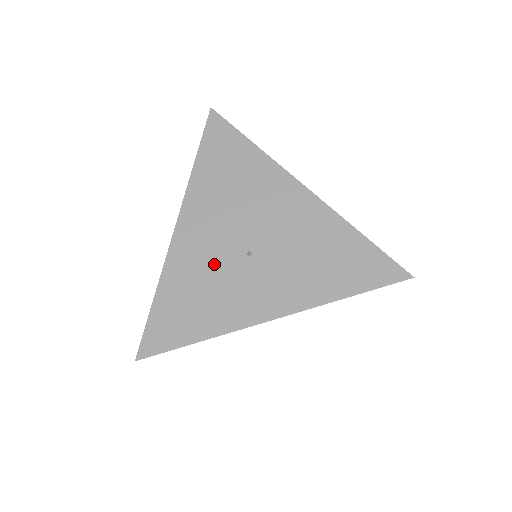
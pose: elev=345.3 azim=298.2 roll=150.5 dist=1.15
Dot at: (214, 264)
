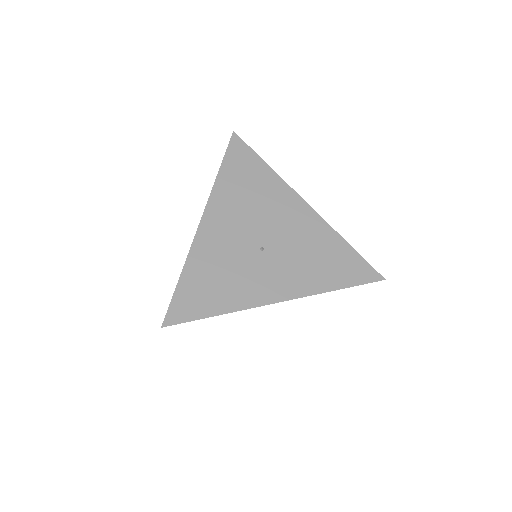
Dot at: (233, 254)
